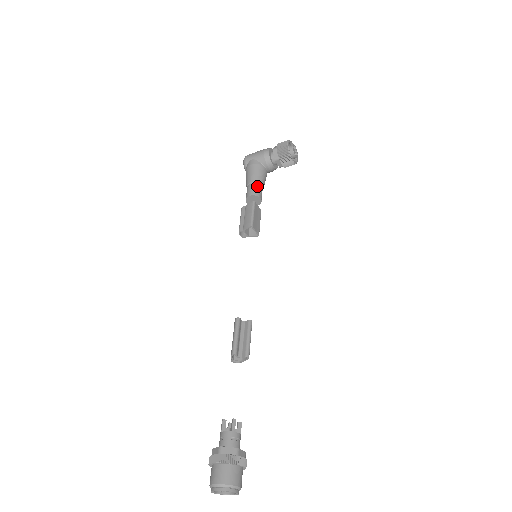
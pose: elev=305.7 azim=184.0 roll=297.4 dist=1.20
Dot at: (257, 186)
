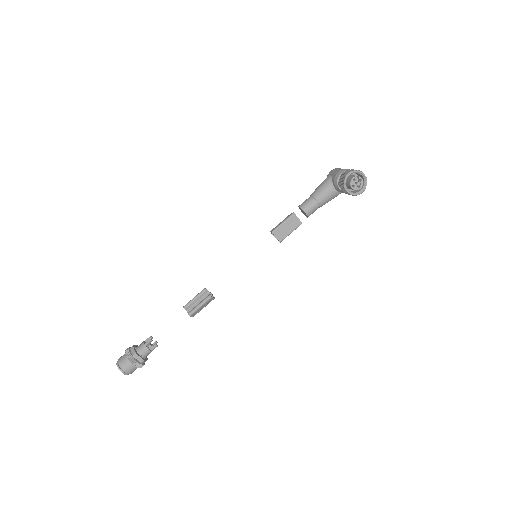
Dot at: (311, 201)
